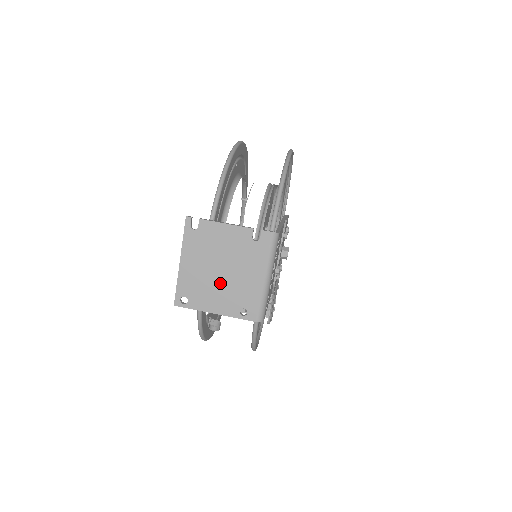
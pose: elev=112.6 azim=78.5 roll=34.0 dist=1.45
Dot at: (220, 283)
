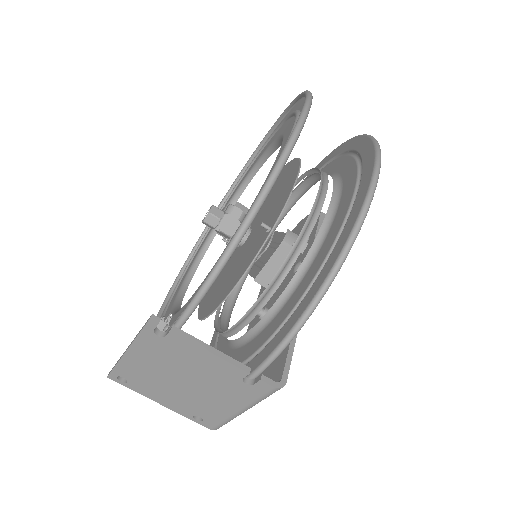
Dot at: (177, 389)
